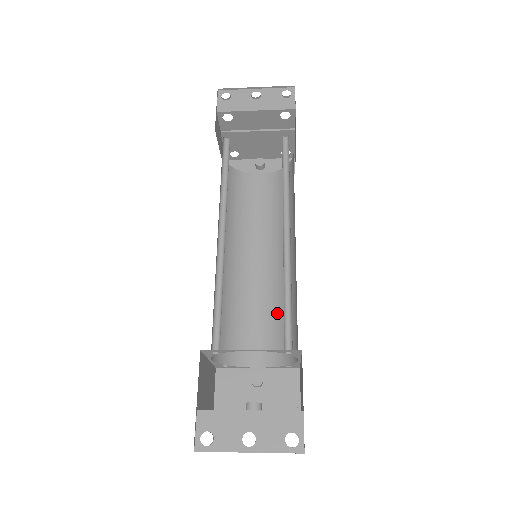
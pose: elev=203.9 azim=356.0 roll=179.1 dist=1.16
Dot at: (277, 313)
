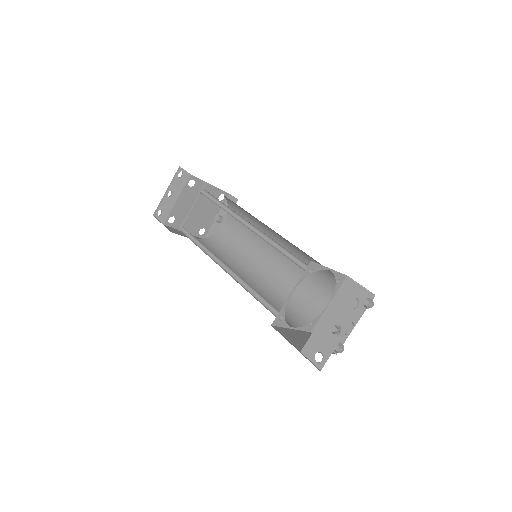
Dot at: occluded
